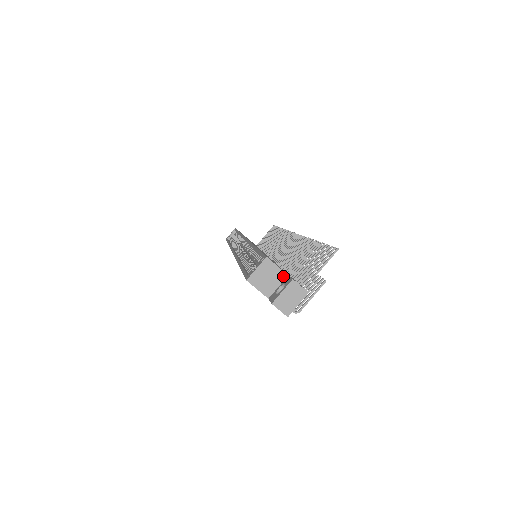
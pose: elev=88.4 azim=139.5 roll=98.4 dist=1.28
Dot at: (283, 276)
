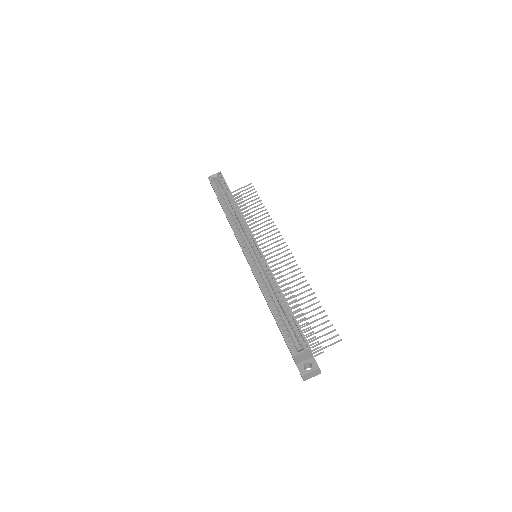
Dot at: (311, 356)
